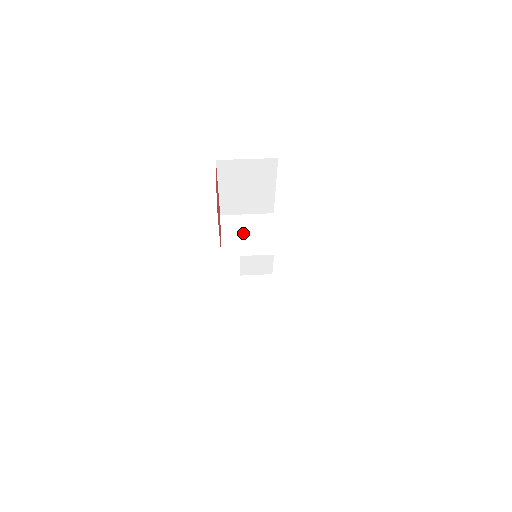
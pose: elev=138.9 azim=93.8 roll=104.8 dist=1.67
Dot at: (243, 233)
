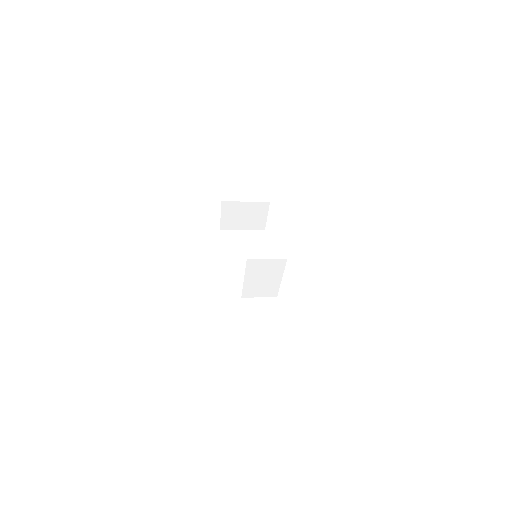
Dot at: occluded
